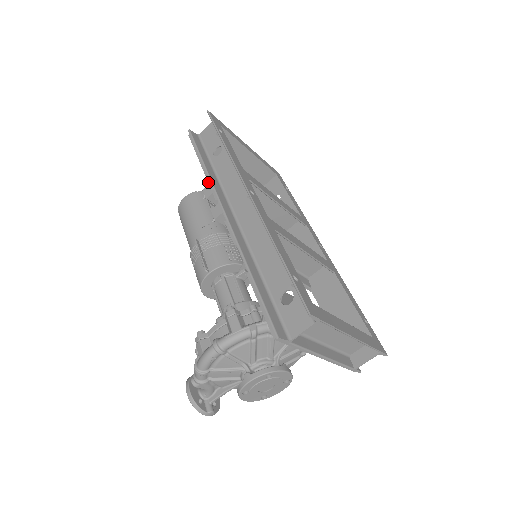
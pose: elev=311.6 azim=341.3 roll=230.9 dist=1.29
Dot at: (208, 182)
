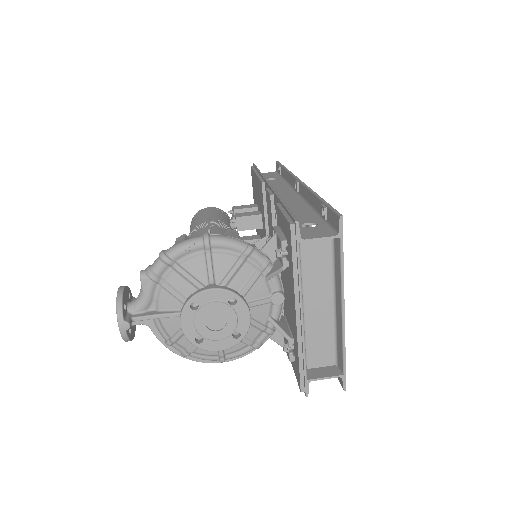
Dot at: (259, 177)
